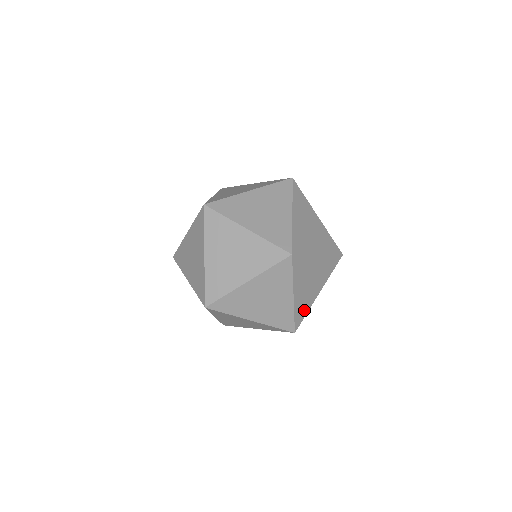
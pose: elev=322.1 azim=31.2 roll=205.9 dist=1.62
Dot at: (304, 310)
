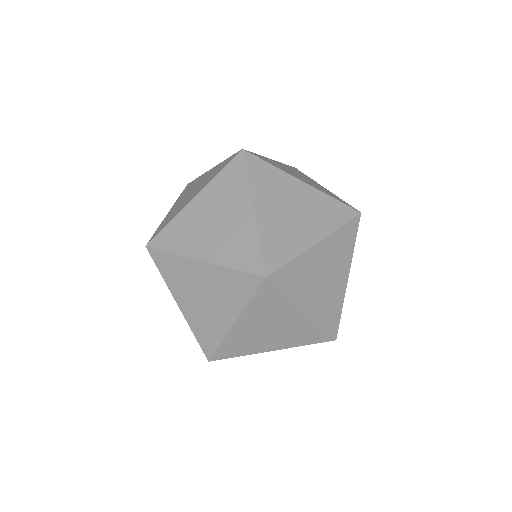
Dot at: (335, 310)
